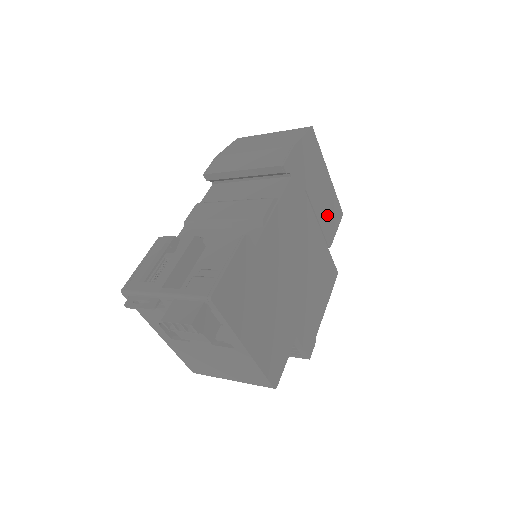
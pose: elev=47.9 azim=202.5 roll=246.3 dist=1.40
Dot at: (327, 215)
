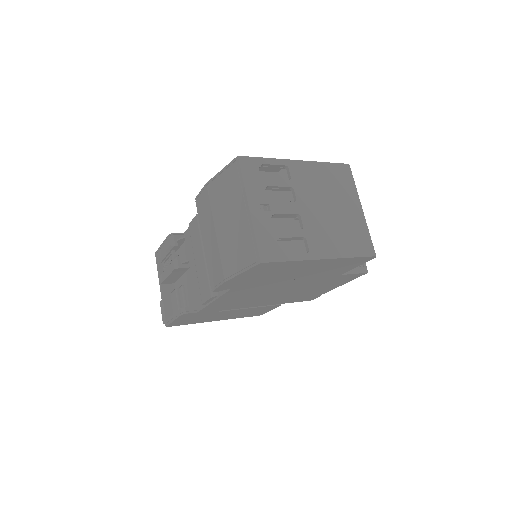
Dot at: (327, 270)
